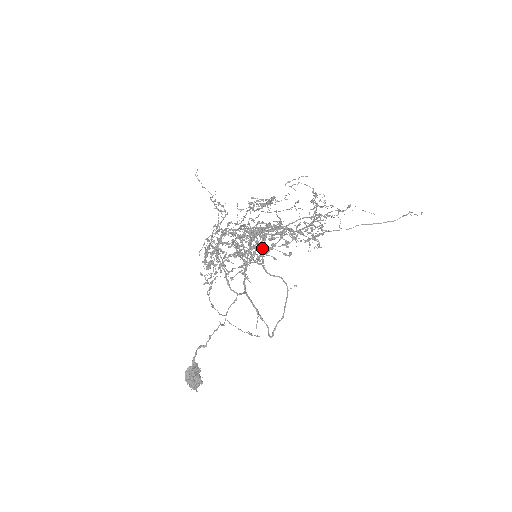
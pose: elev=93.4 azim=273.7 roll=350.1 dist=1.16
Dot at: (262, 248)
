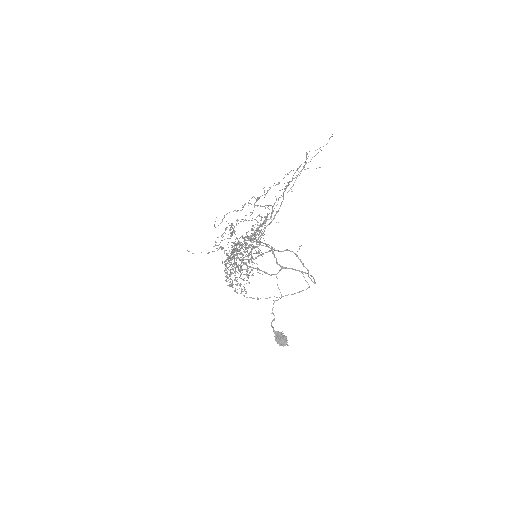
Dot at: occluded
